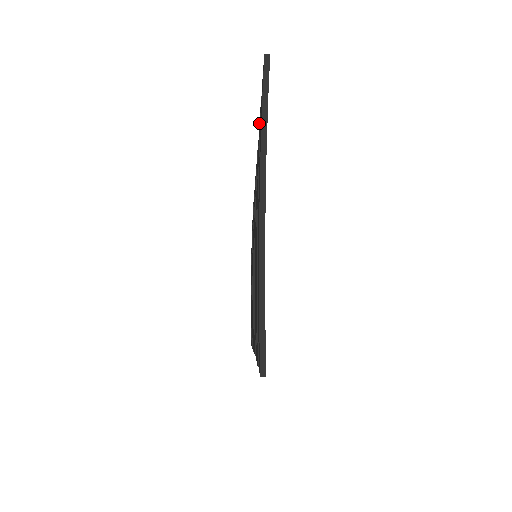
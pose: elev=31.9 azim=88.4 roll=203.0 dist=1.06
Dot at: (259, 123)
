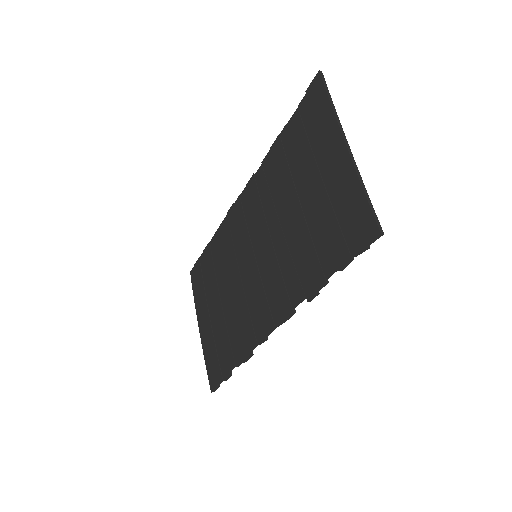
Dot at: (277, 138)
